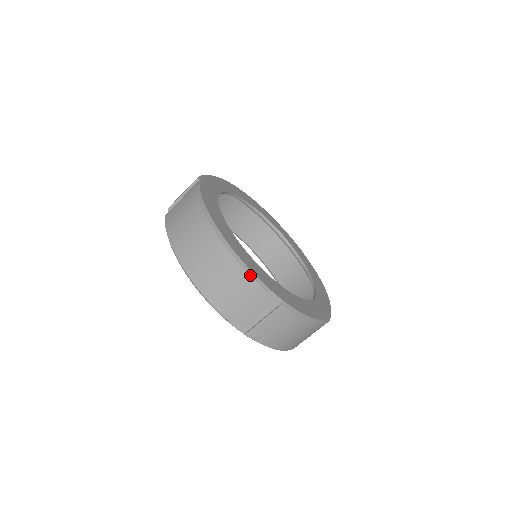
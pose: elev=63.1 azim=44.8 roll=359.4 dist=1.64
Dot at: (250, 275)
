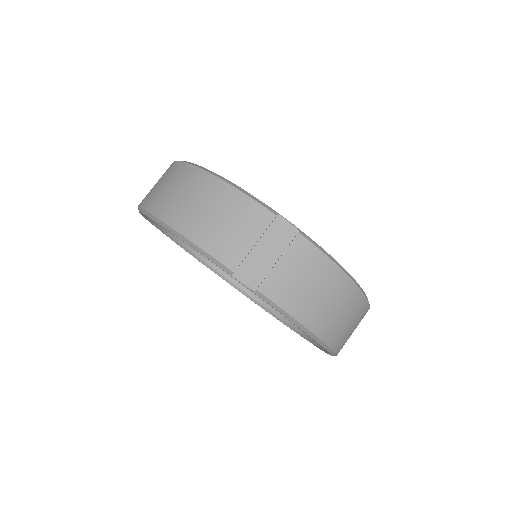
Dot at: (249, 196)
